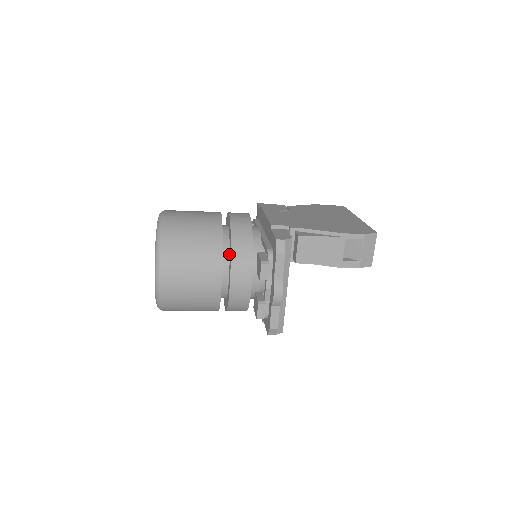
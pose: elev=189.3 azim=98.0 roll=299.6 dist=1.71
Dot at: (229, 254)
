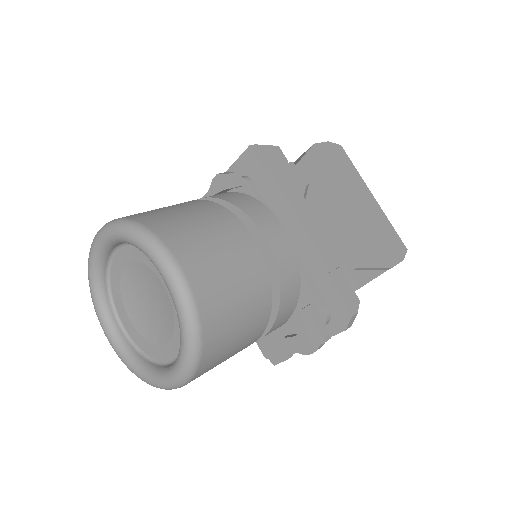
Dot at: occluded
